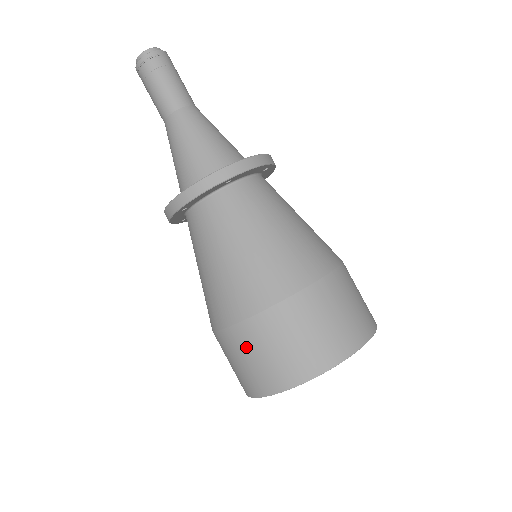
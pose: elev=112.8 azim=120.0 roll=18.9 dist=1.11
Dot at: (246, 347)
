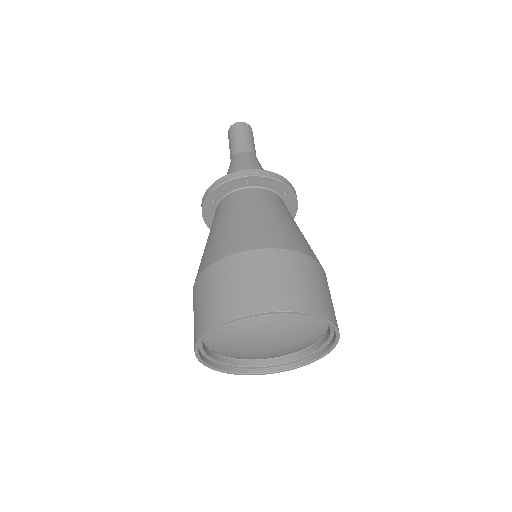
Dot at: (204, 289)
